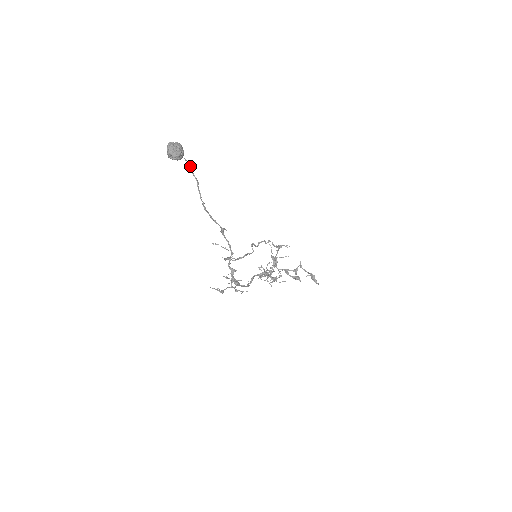
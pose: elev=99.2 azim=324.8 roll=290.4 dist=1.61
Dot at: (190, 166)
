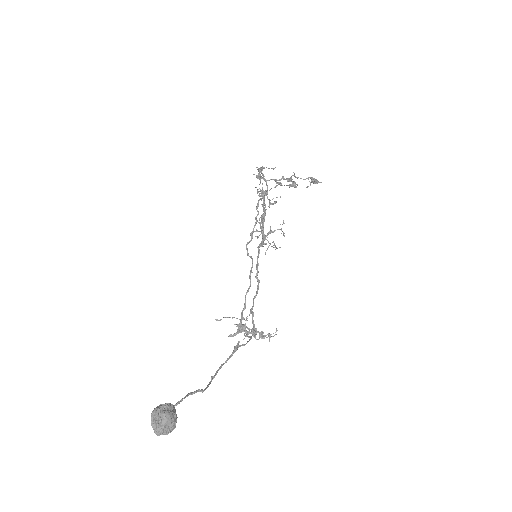
Dot at: occluded
